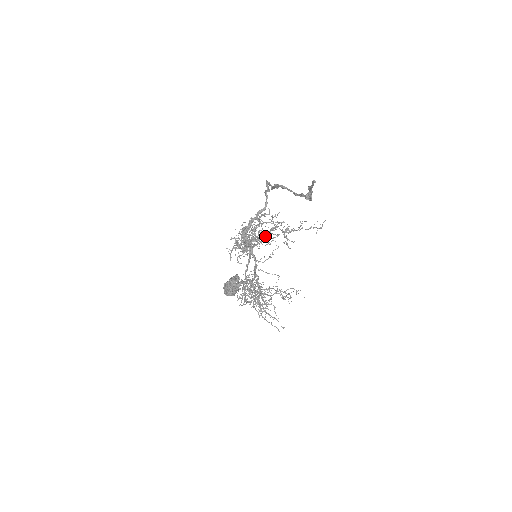
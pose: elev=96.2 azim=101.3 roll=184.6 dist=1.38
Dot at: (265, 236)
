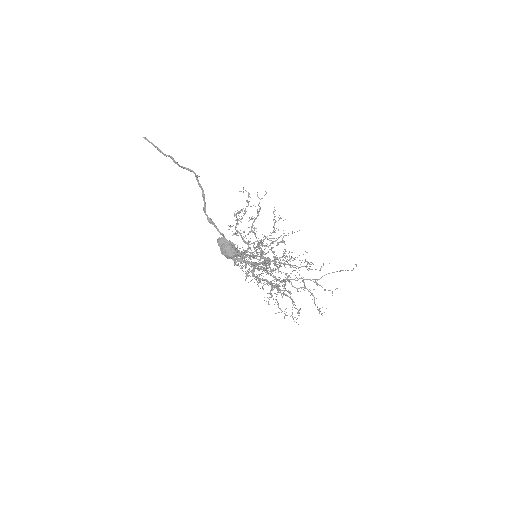
Dot at: occluded
